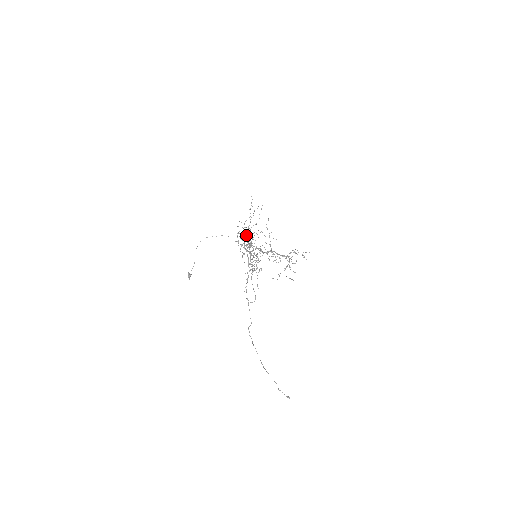
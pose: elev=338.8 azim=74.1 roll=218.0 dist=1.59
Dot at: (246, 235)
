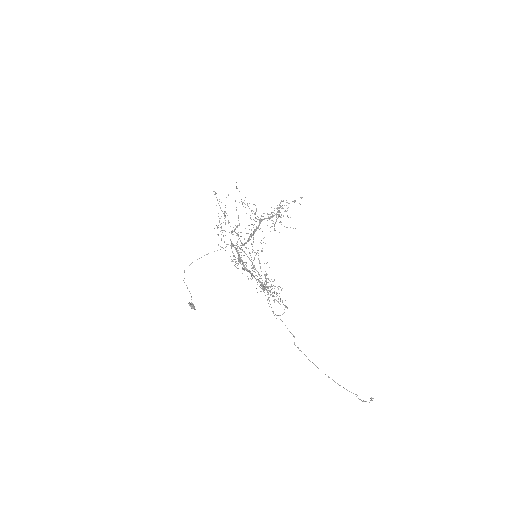
Dot at: occluded
